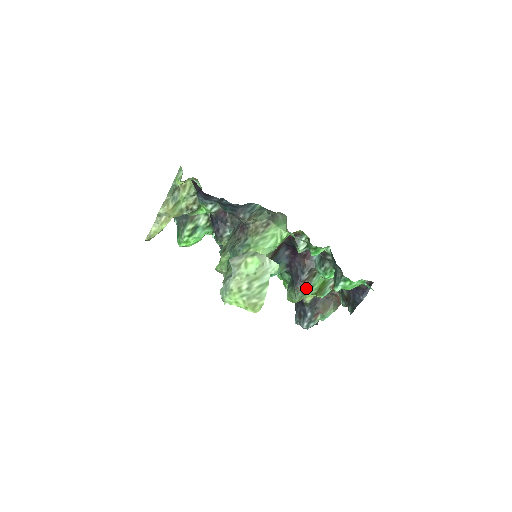
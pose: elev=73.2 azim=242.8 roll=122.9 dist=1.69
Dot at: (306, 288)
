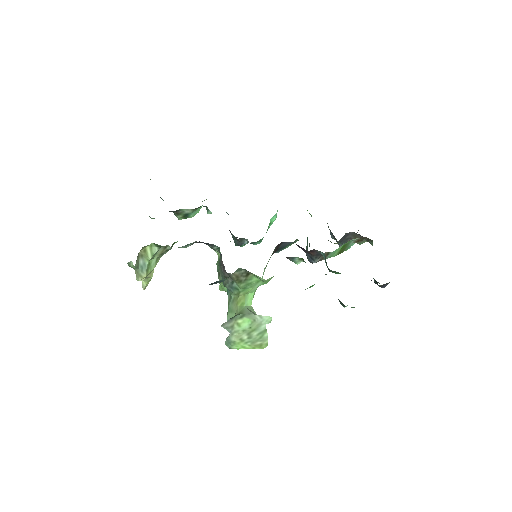
Dot at: occluded
